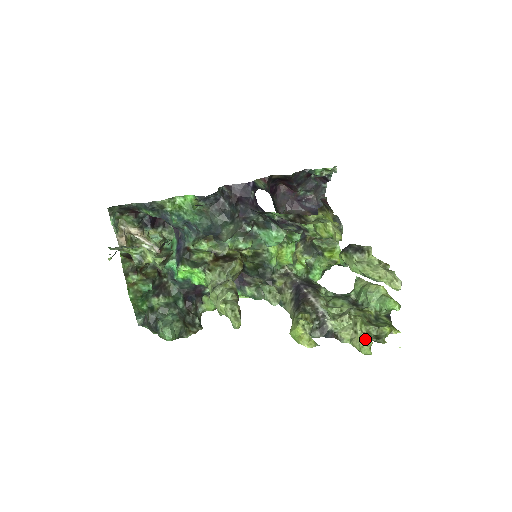
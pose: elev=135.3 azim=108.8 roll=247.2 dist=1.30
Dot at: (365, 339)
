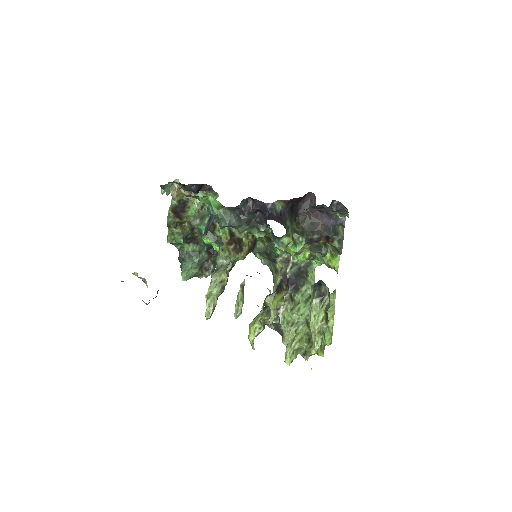
Dot at: (292, 354)
